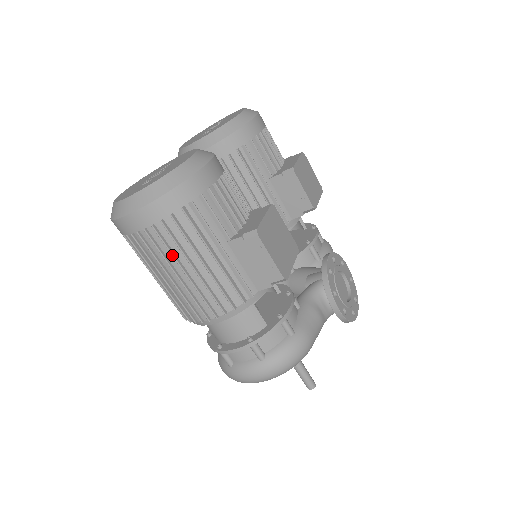
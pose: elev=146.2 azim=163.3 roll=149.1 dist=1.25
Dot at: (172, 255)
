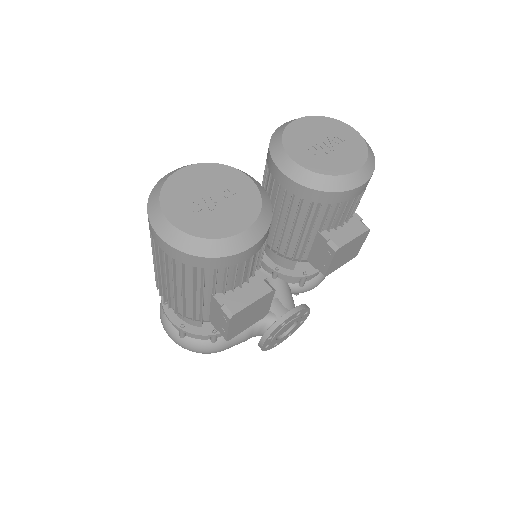
Dot at: (165, 271)
